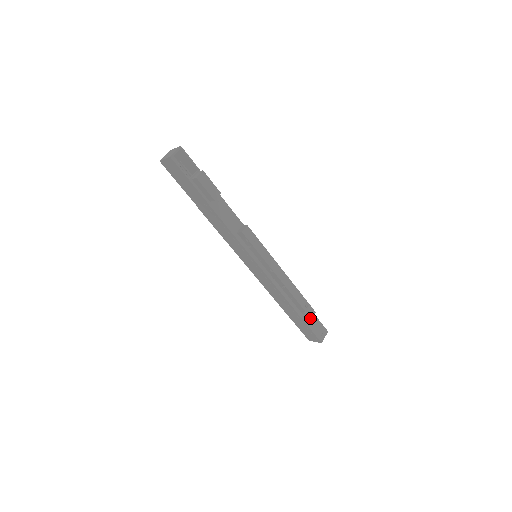
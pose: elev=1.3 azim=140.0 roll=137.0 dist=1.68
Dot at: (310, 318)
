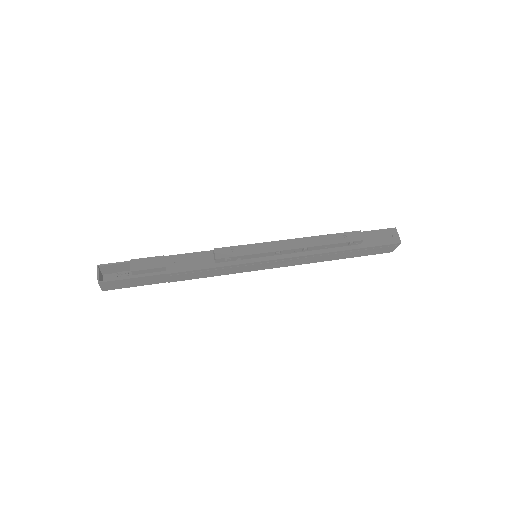
Dot at: (361, 241)
